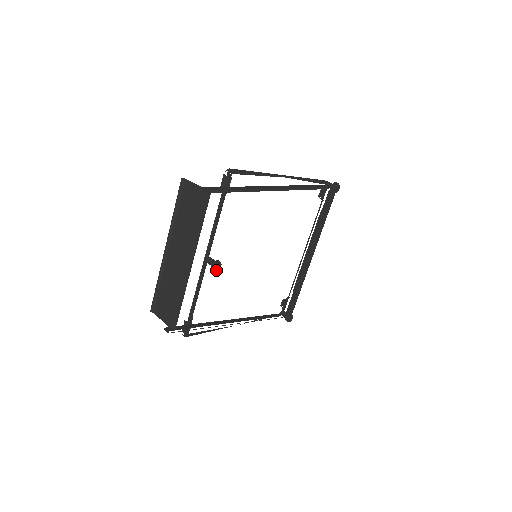
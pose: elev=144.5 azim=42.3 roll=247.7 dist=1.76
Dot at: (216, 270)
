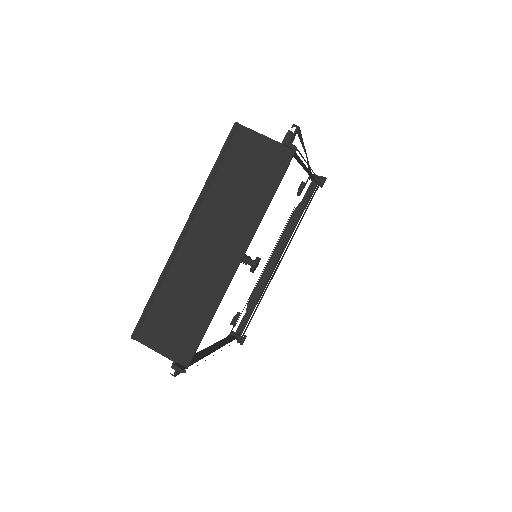
Dot at: (253, 271)
